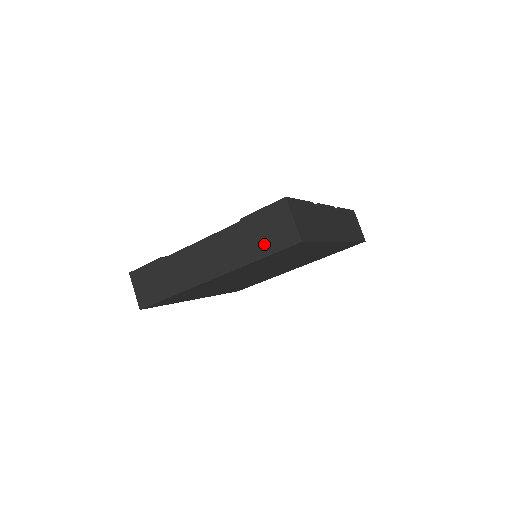
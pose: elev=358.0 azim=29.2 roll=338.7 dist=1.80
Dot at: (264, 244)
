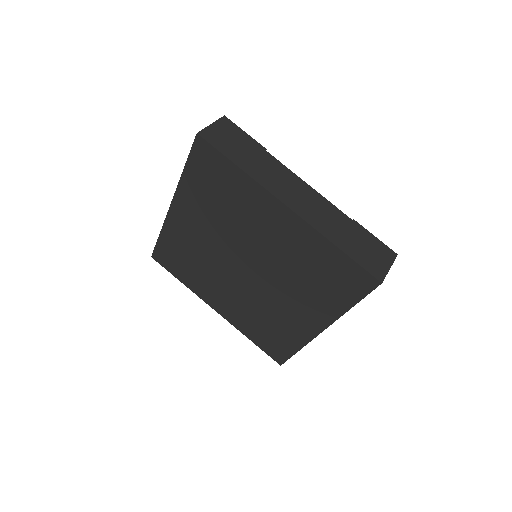
Dot at: (354, 249)
